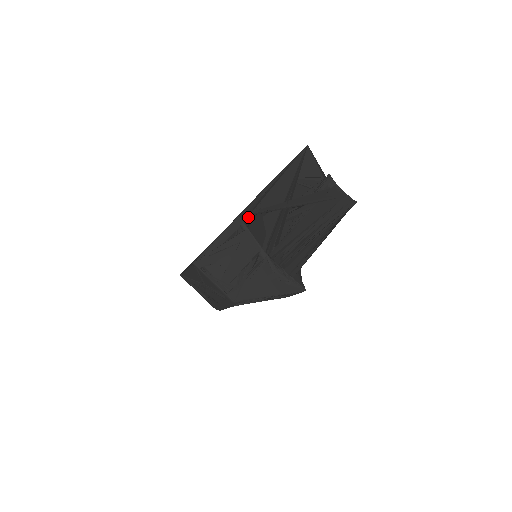
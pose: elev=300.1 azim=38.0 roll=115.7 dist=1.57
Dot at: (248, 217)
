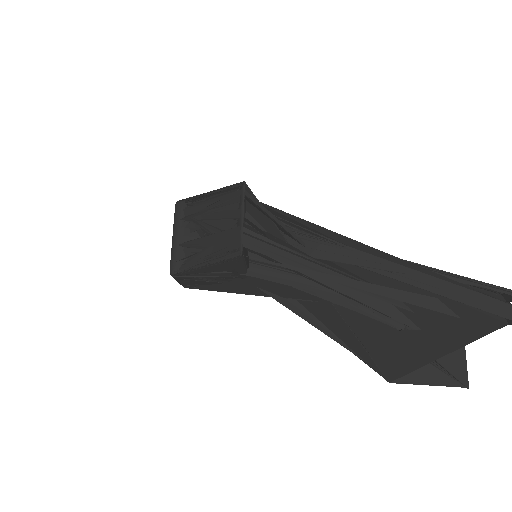
Dot at: occluded
